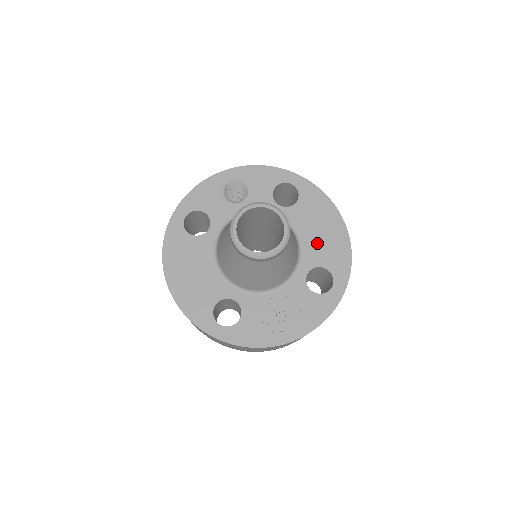
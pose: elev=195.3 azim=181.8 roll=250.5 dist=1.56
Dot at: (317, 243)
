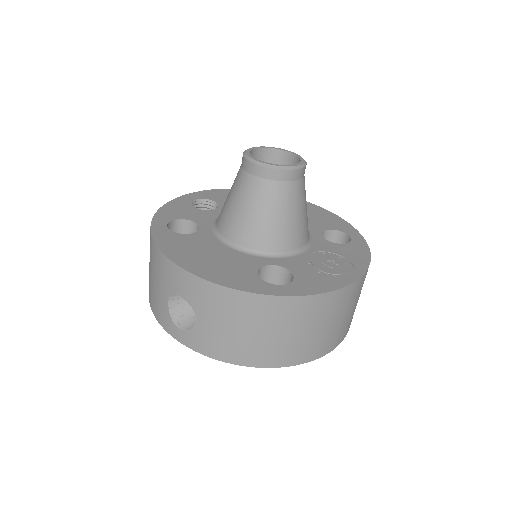
Dot at: (309, 218)
